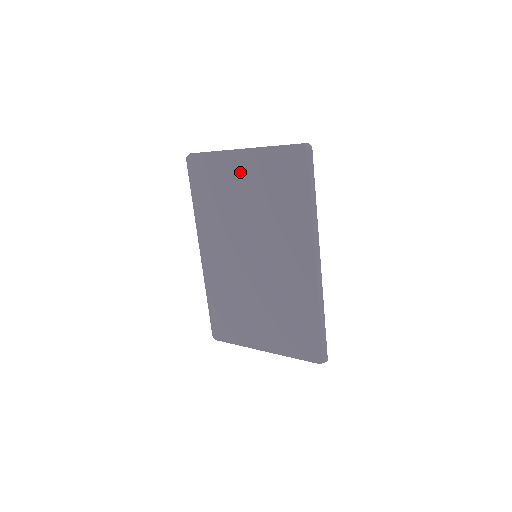
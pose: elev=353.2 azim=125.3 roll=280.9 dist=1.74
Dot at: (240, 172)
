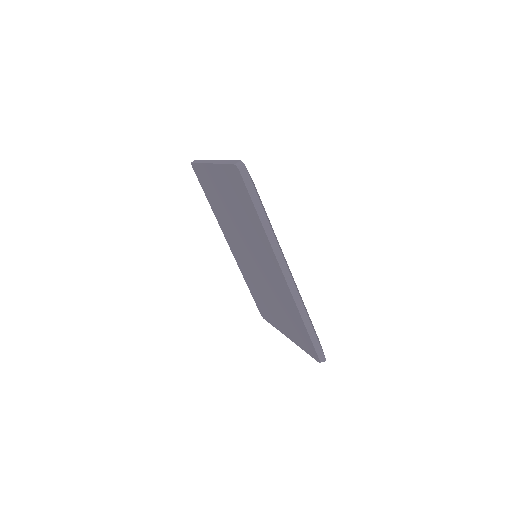
Dot at: (217, 183)
